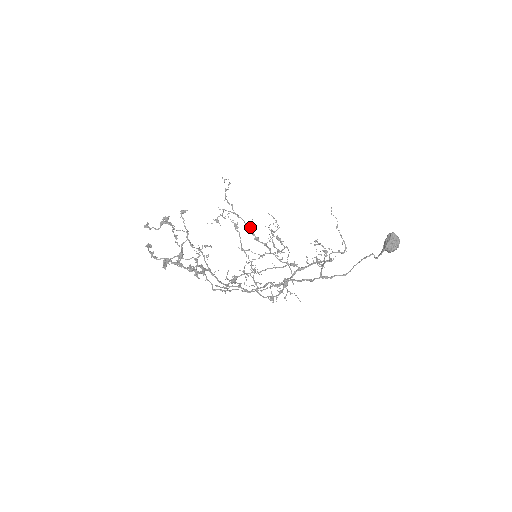
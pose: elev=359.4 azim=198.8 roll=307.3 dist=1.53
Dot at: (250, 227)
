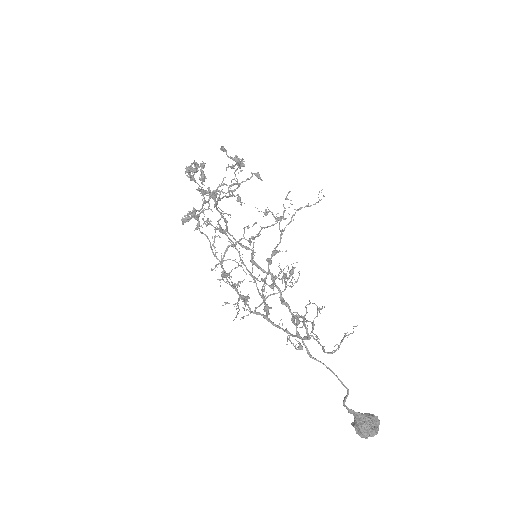
Dot at: occluded
